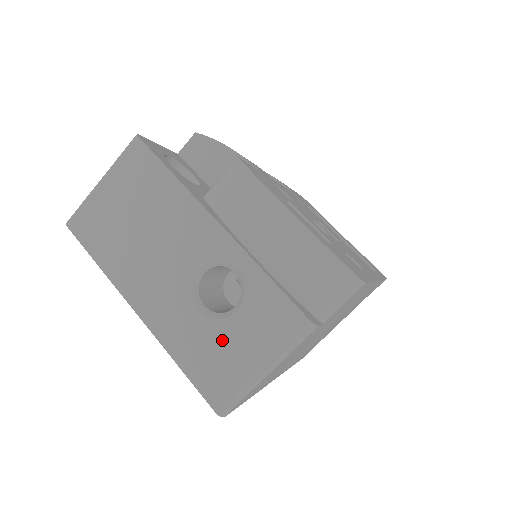
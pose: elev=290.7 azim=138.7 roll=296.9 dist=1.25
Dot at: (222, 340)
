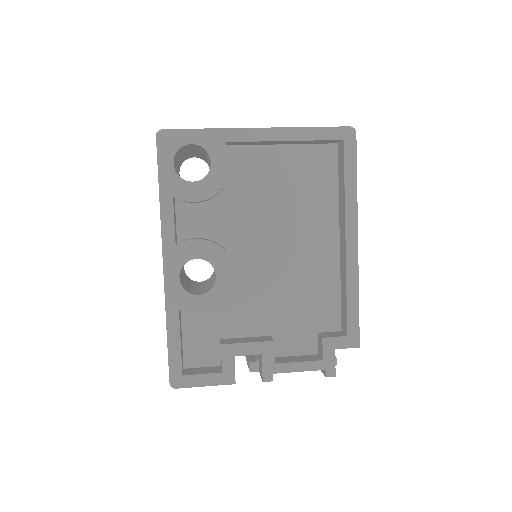
Dot at: occluded
